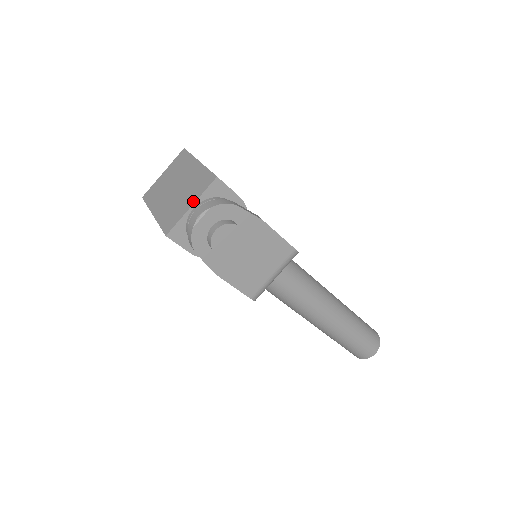
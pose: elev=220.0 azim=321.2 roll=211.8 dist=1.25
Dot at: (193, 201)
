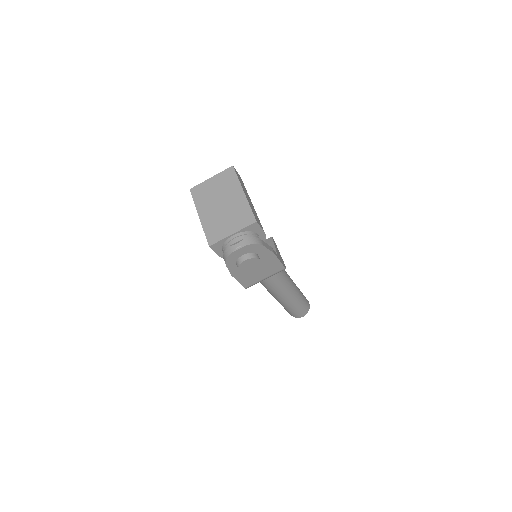
Dot at: (235, 230)
